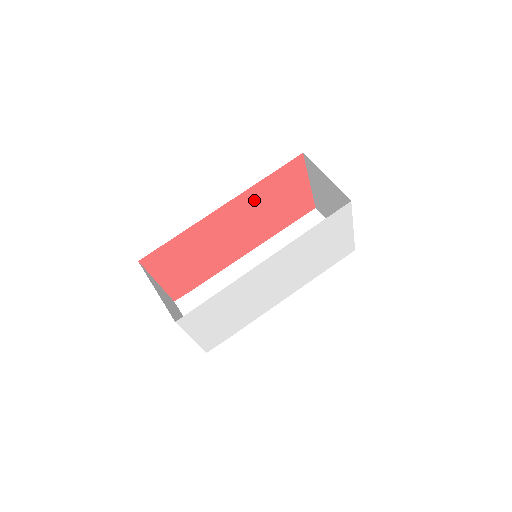
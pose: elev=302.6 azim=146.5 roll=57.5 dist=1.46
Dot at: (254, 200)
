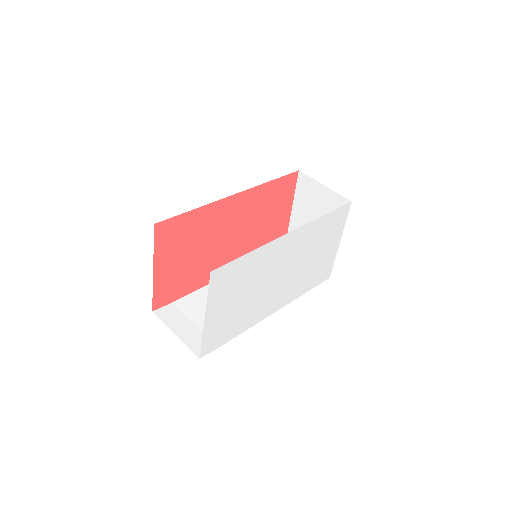
Dot at: (255, 204)
